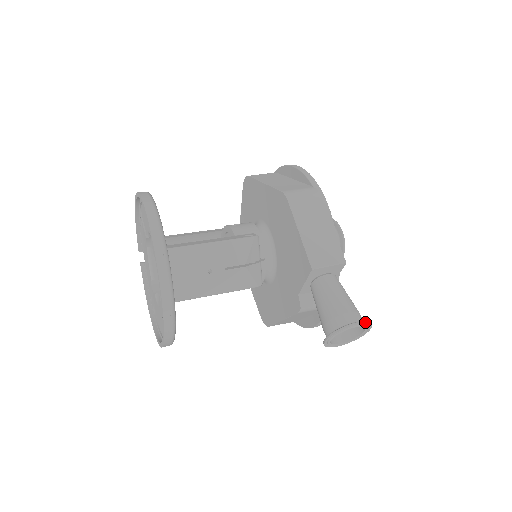
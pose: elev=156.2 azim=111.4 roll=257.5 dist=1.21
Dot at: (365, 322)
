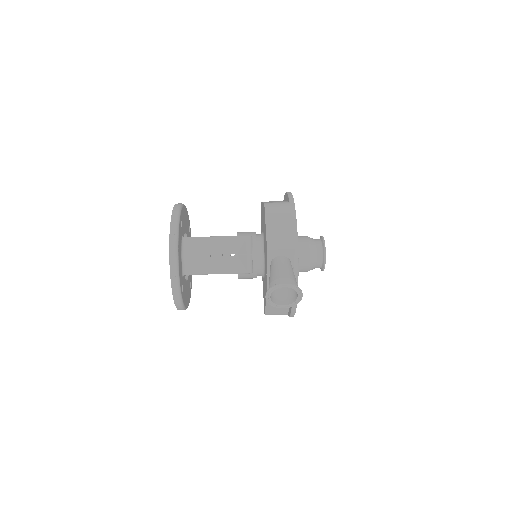
Dot at: (292, 284)
